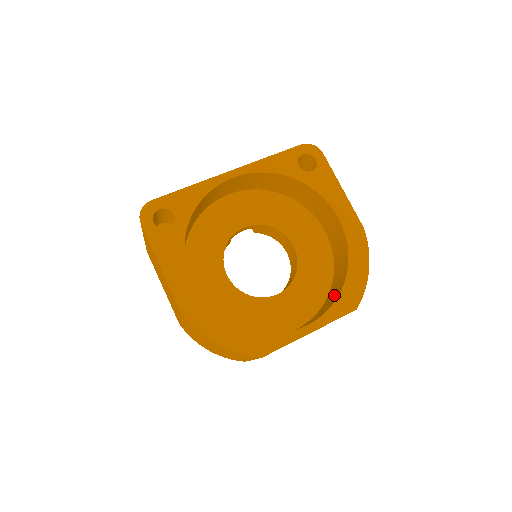
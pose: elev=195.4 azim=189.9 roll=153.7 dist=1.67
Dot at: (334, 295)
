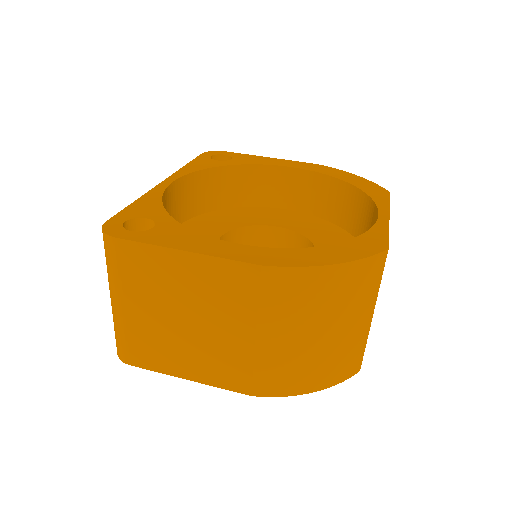
Dot at: (359, 209)
